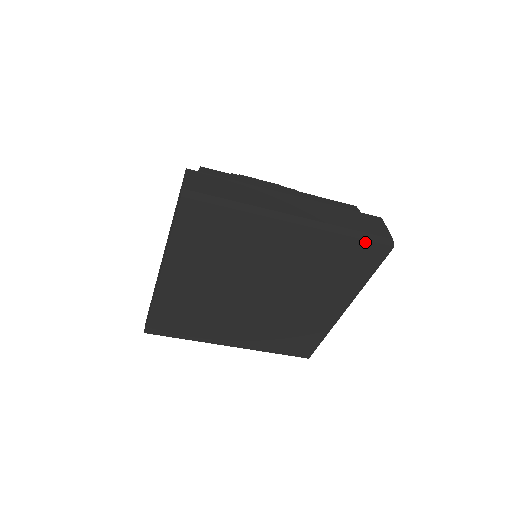
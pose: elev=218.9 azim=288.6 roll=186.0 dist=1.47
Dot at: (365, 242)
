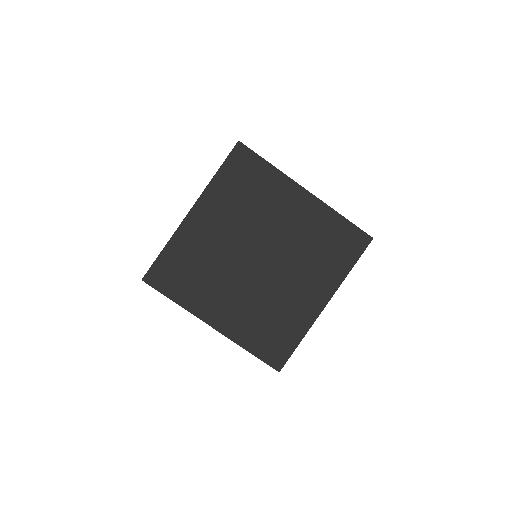
Dot at: (353, 226)
